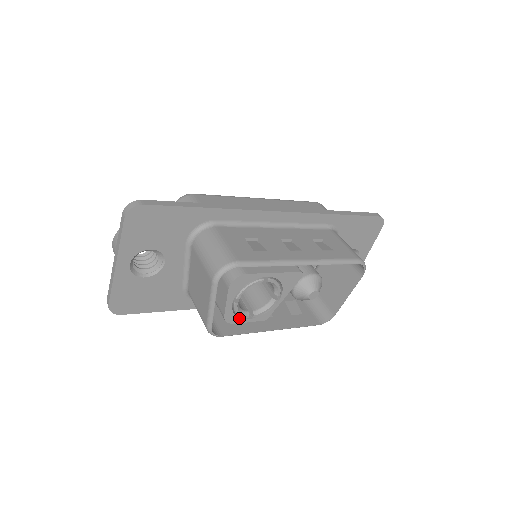
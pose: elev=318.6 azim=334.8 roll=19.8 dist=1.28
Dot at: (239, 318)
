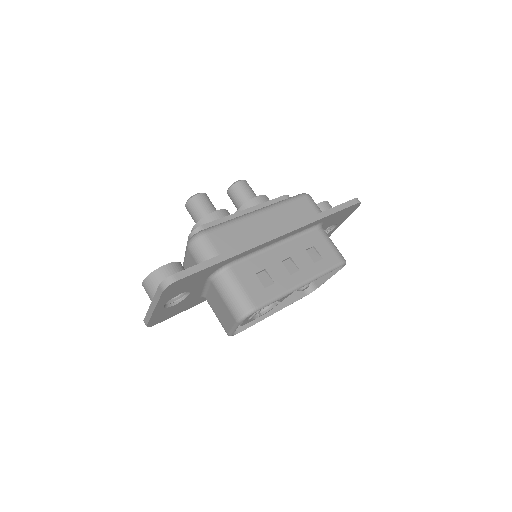
Dot at: occluded
